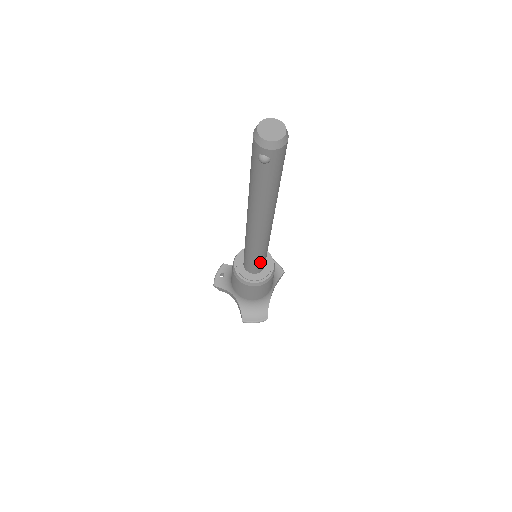
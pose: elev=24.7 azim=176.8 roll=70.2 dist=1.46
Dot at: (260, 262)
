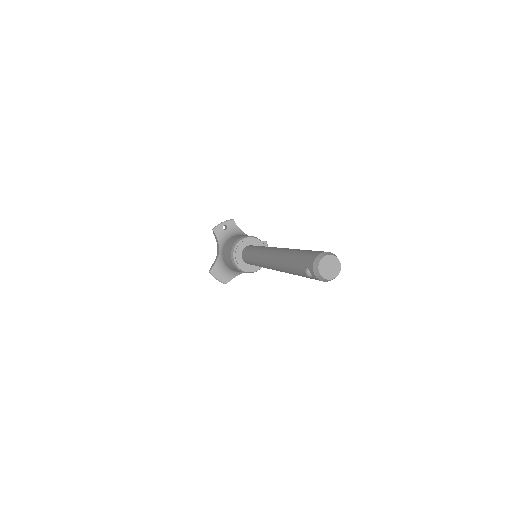
Dot at: occluded
